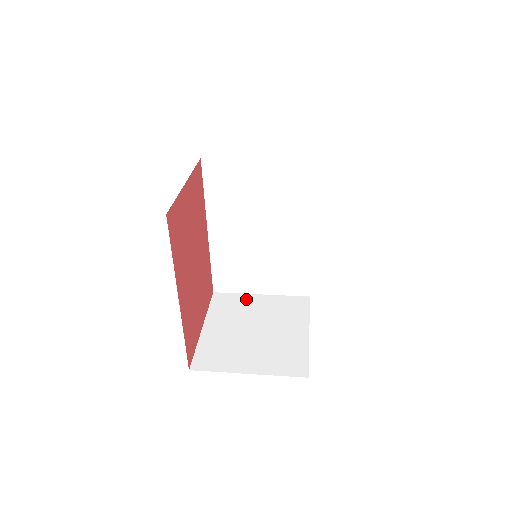
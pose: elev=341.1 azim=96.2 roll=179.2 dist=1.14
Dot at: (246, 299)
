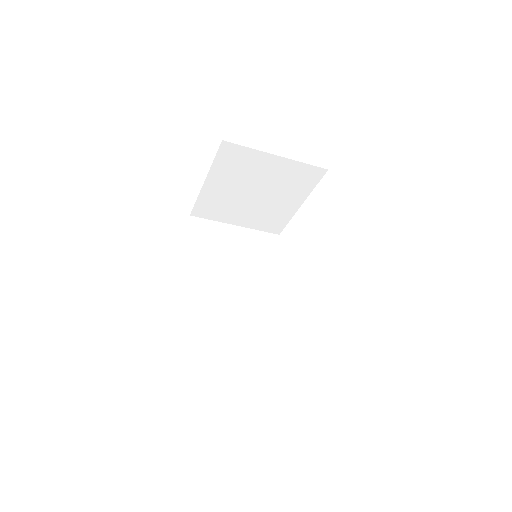
Dot at: occluded
